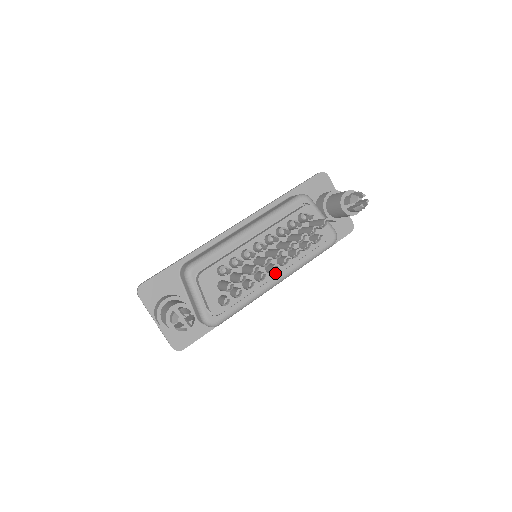
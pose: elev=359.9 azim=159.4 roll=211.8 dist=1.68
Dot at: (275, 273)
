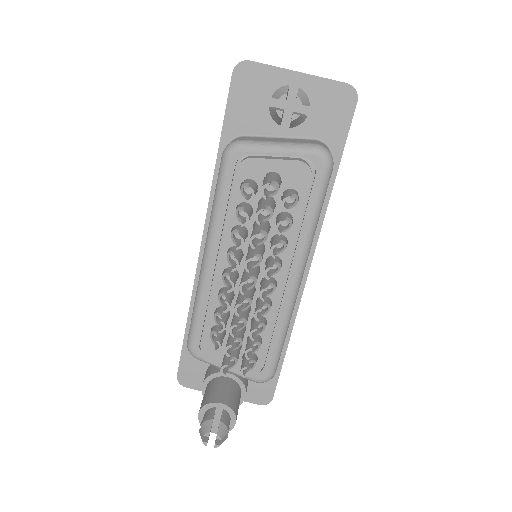
Dot at: (280, 283)
